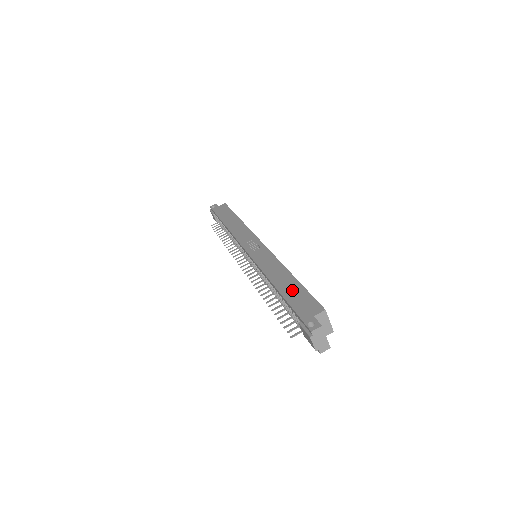
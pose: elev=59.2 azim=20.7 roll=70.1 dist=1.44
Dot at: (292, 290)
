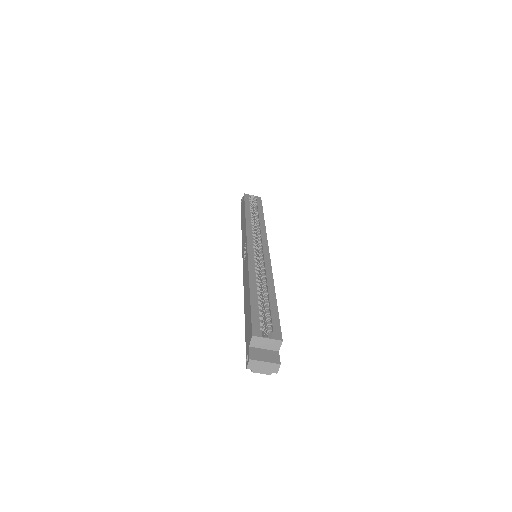
Dot at: (247, 312)
